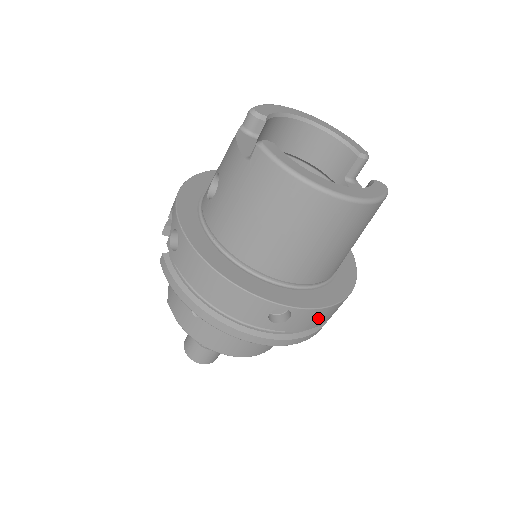
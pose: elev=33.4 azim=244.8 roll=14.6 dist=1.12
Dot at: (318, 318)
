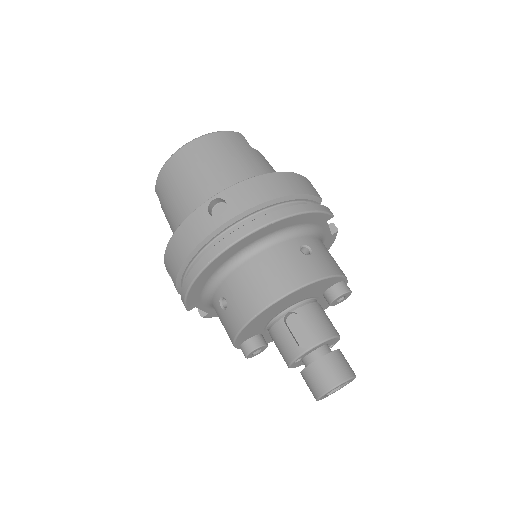
Dot at: (257, 190)
